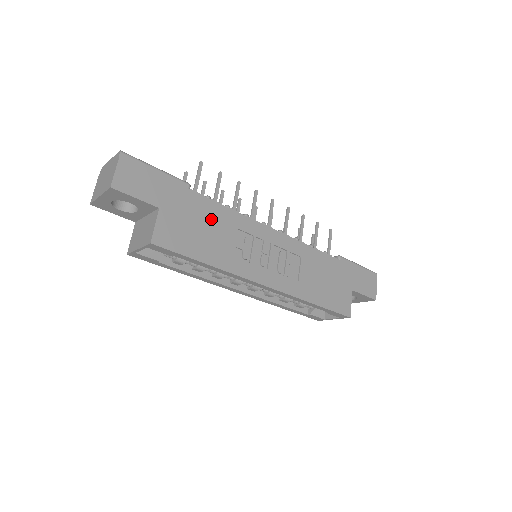
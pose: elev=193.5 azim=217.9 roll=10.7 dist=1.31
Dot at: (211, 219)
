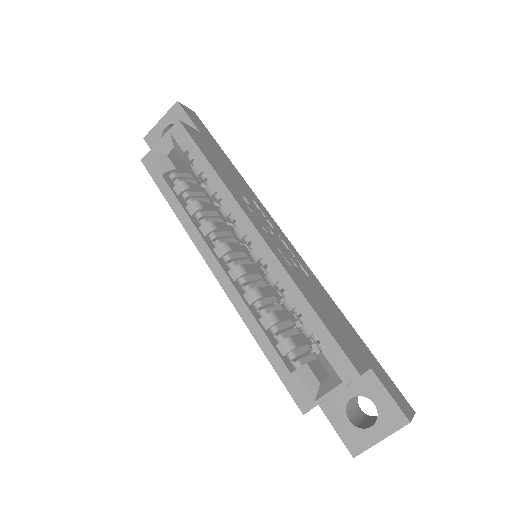
Dot at: (234, 175)
